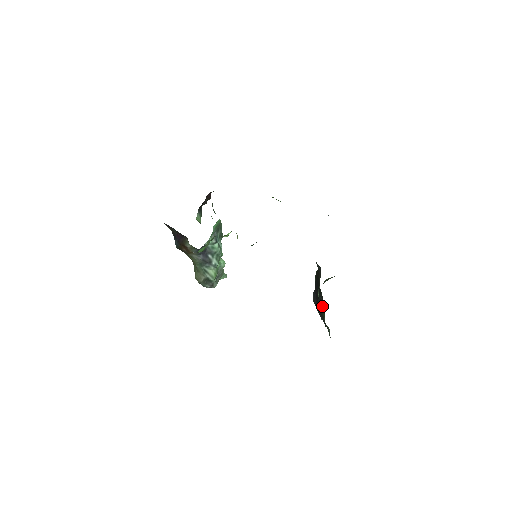
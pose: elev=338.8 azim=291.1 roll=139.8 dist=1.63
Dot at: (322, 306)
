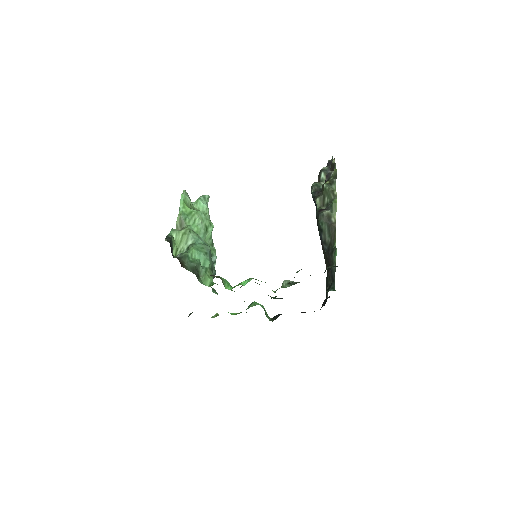
Dot at: occluded
